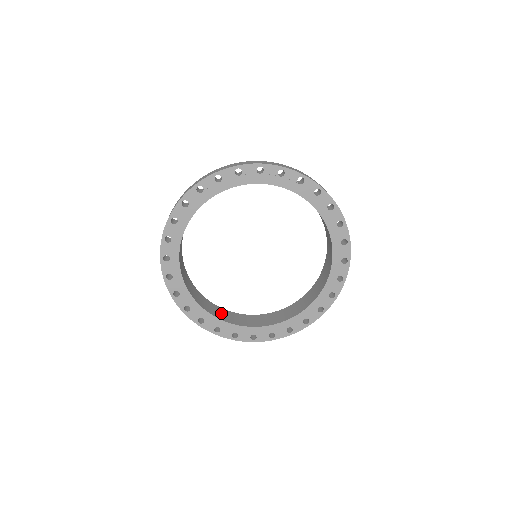
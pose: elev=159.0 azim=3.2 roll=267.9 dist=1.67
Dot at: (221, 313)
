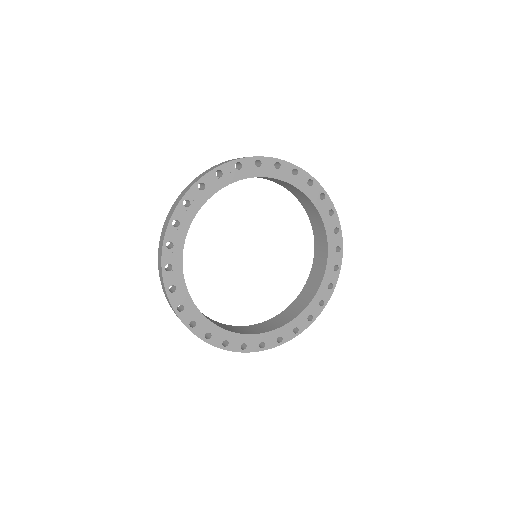
Dot at: (224, 326)
